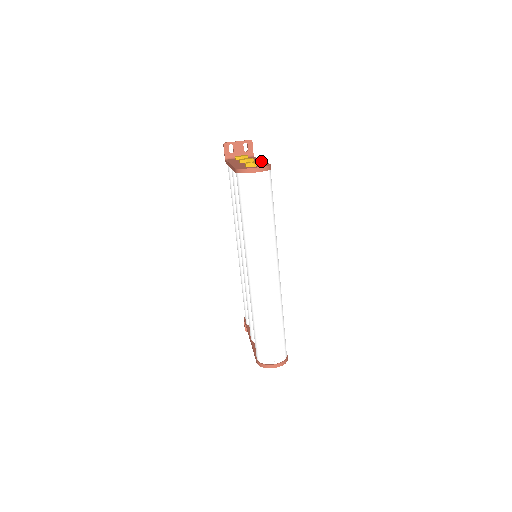
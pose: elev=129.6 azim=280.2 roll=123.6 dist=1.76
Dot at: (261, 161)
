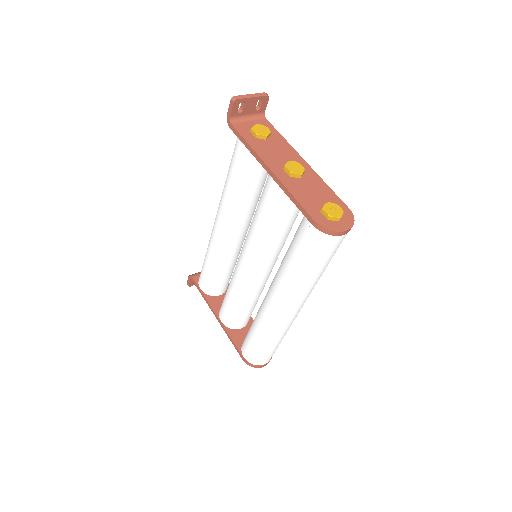
Dot at: (315, 175)
